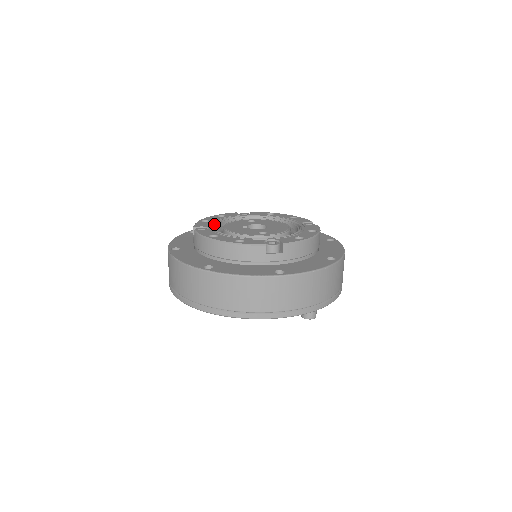
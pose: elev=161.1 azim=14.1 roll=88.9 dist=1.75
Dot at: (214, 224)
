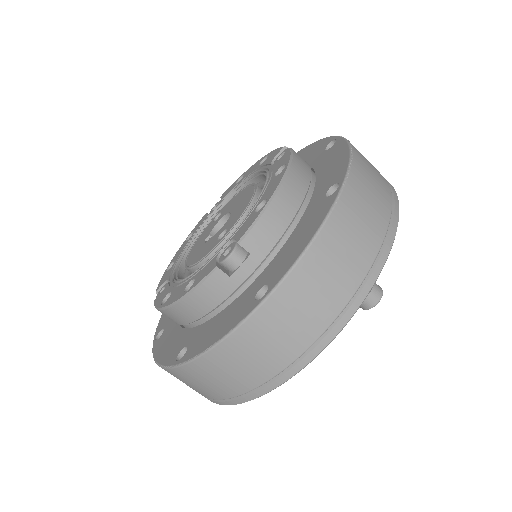
Dot at: (176, 265)
